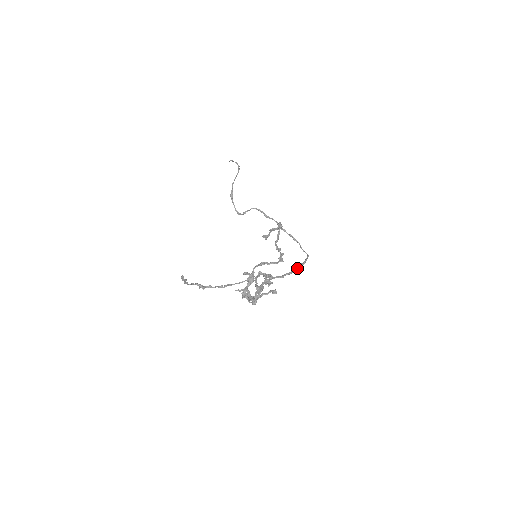
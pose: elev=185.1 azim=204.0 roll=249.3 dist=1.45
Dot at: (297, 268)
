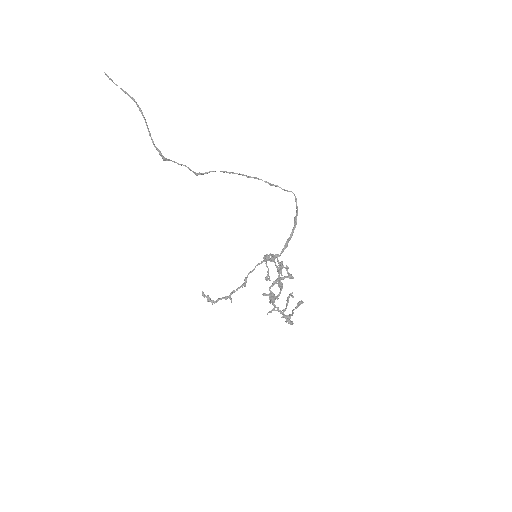
Dot at: (294, 226)
